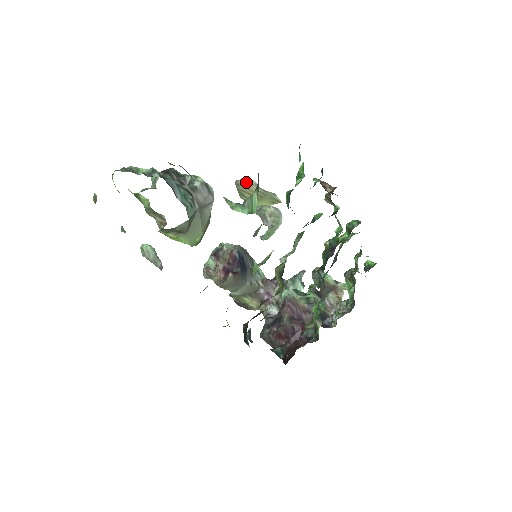
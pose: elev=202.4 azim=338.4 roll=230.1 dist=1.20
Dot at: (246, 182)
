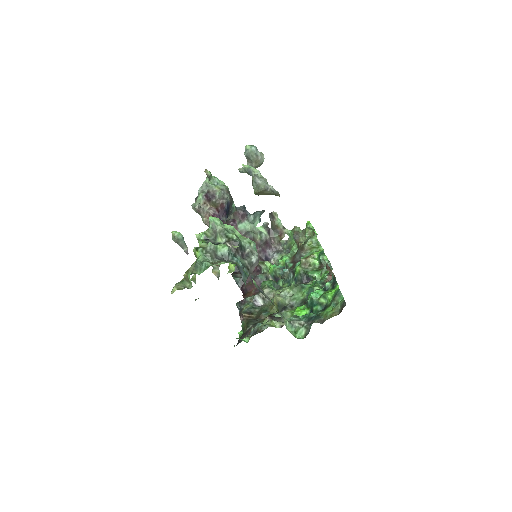
Dot at: (265, 190)
